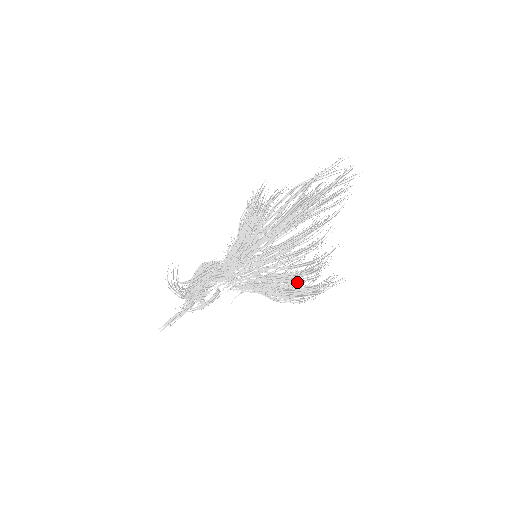
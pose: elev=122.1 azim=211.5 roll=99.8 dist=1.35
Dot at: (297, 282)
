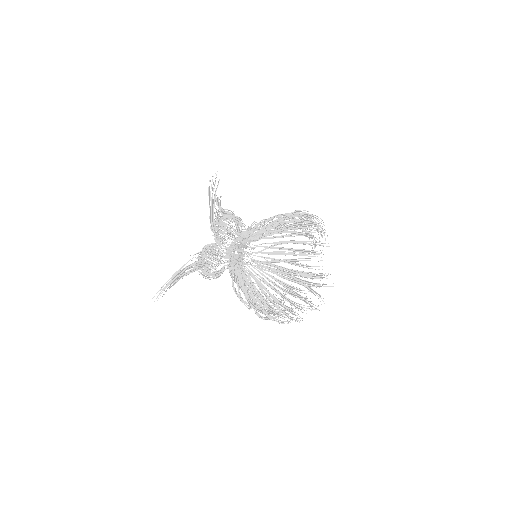
Dot at: occluded
